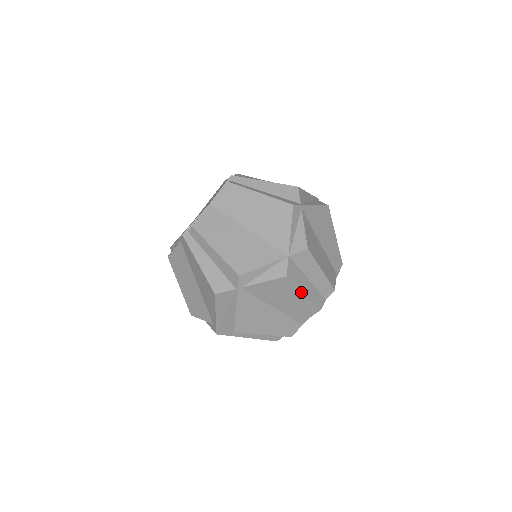
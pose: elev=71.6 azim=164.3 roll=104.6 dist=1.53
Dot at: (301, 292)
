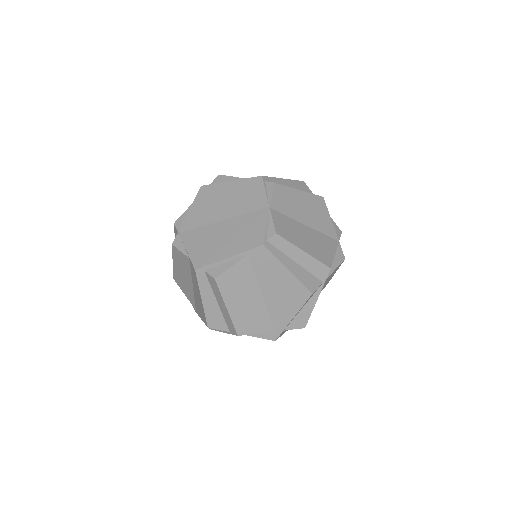
Dot at: occluded
